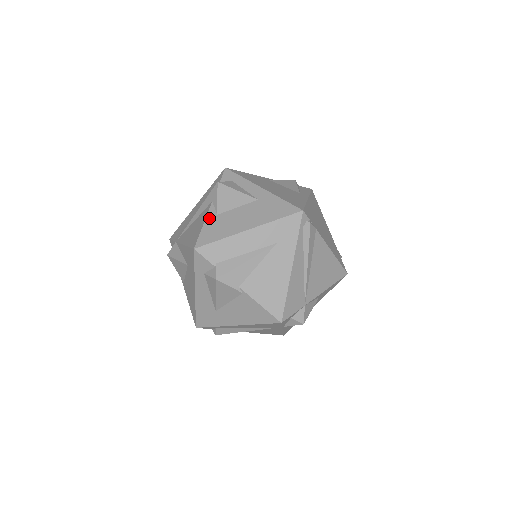
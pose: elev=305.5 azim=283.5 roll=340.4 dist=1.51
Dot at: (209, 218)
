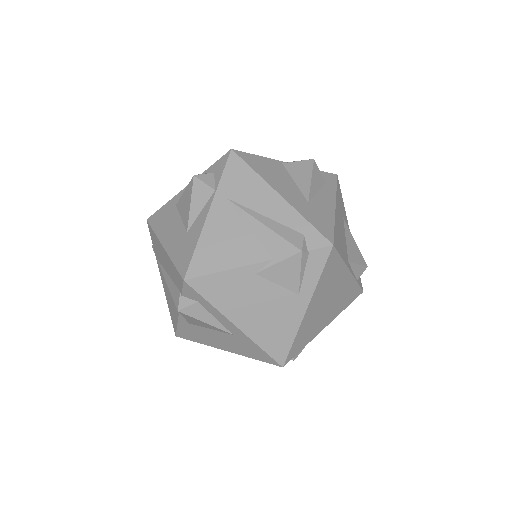
Dot at: (181, 322)
